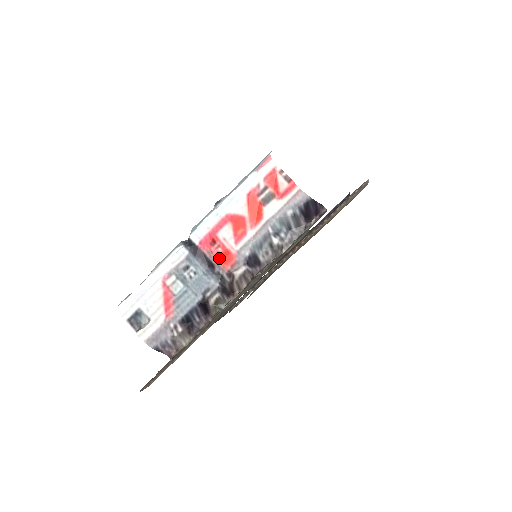
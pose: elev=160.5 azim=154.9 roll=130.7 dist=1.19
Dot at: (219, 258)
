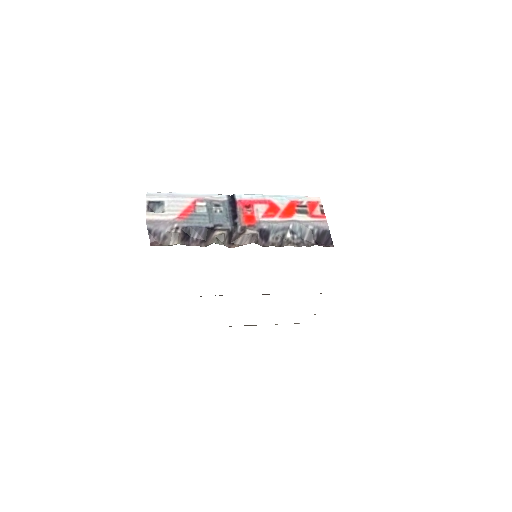
Dot at: (245, 216)
